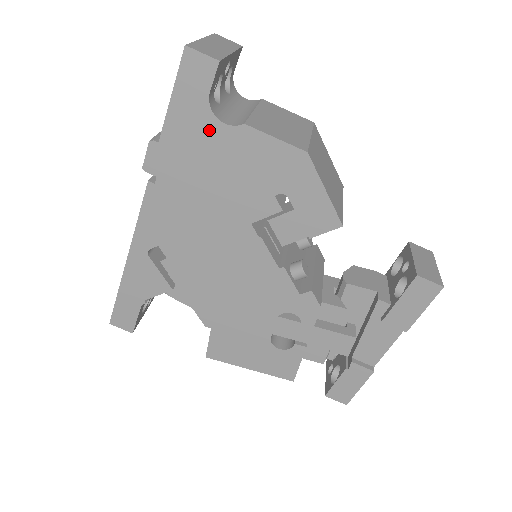
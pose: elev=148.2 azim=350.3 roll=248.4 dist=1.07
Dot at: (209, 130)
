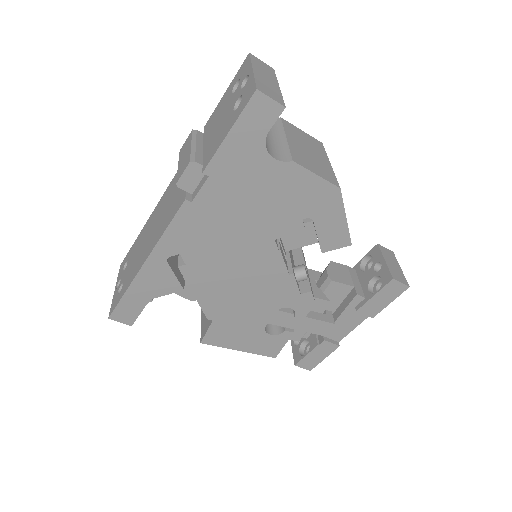
Dot at: (259, 162)
